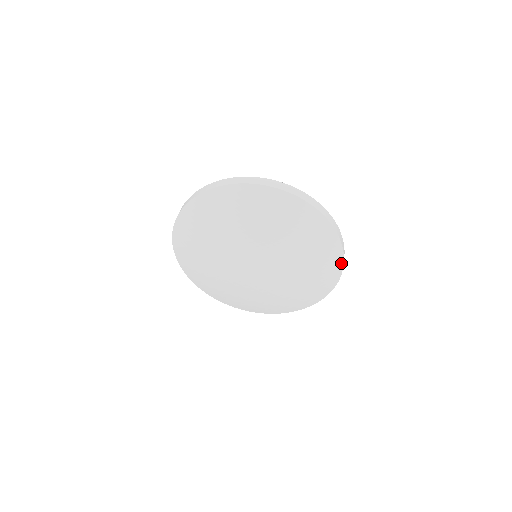
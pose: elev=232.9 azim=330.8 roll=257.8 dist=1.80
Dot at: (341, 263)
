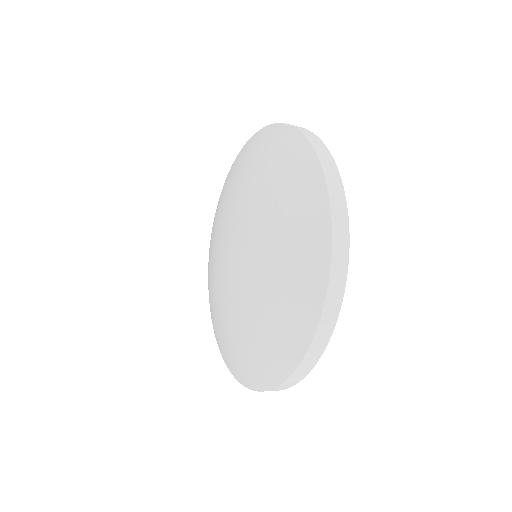
Dot at: (325, 273)
